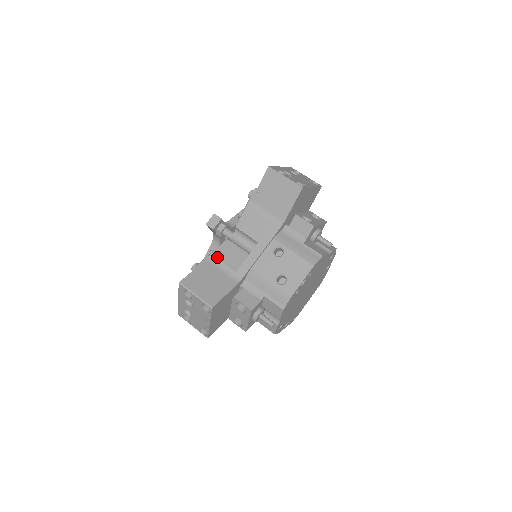
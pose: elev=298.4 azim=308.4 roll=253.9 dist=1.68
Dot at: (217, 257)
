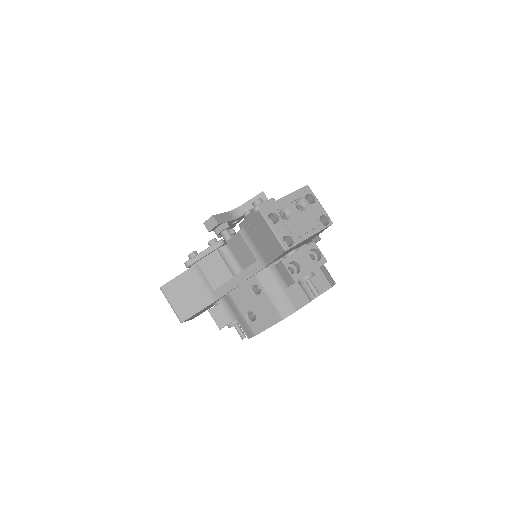
Dot at: (202, 268)
